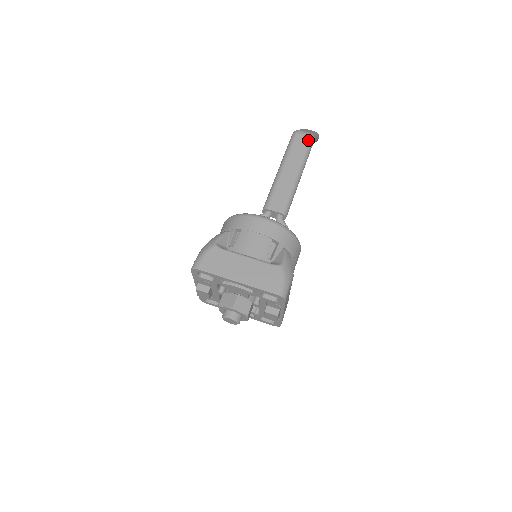
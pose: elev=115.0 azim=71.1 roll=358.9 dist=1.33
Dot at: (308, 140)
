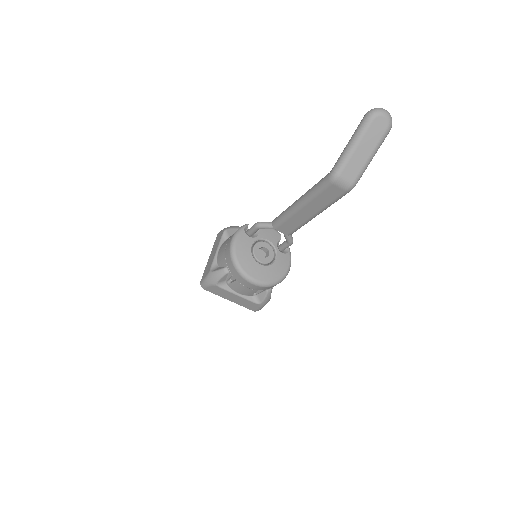
Dot at: (342, 194)
